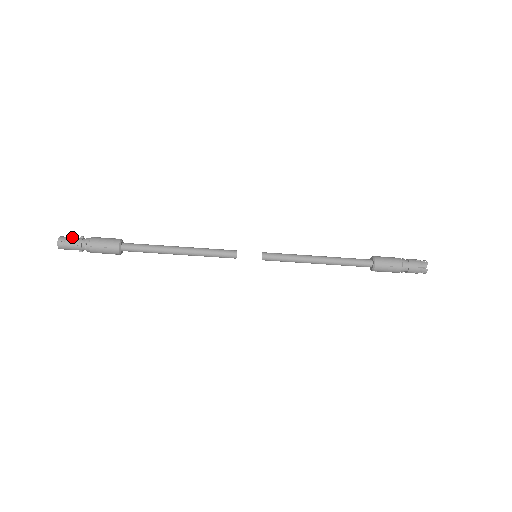
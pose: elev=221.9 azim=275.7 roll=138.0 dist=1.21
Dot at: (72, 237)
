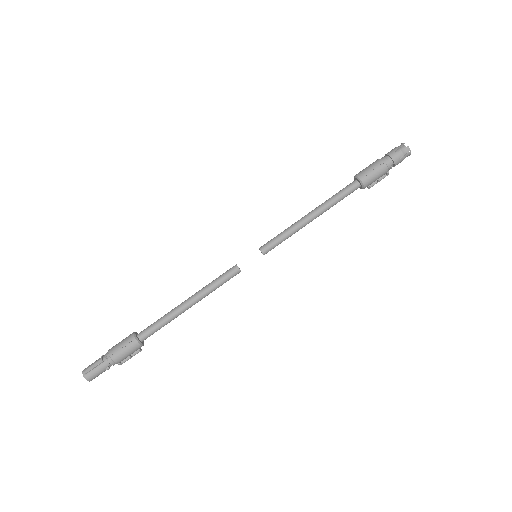
Dot at: (94, 362)
